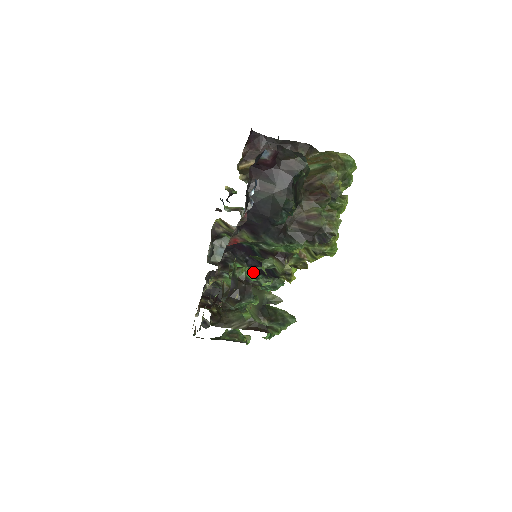
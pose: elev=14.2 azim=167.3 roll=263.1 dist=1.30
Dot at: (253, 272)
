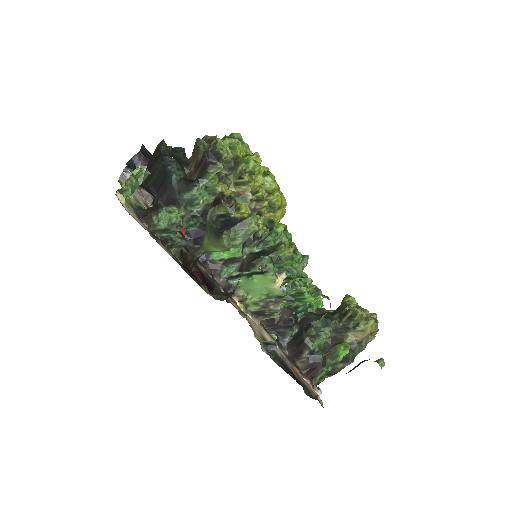
Dot at: occluded
